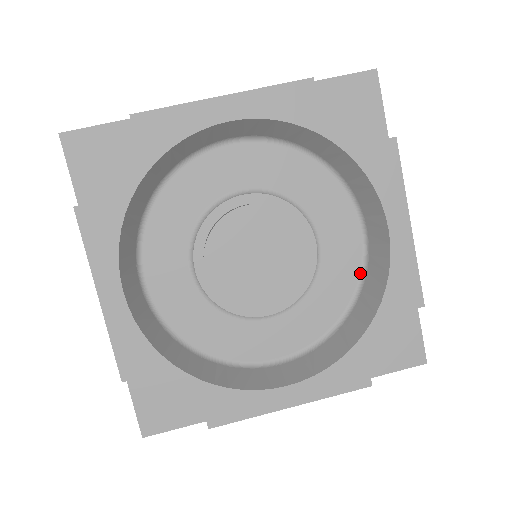
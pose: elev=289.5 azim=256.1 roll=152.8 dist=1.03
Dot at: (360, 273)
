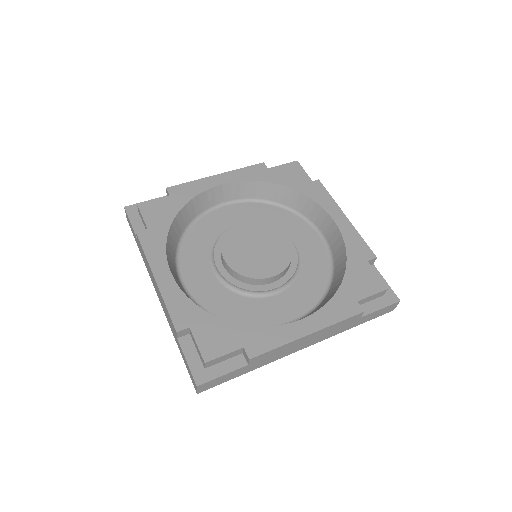
Dot at: (329, 260)
